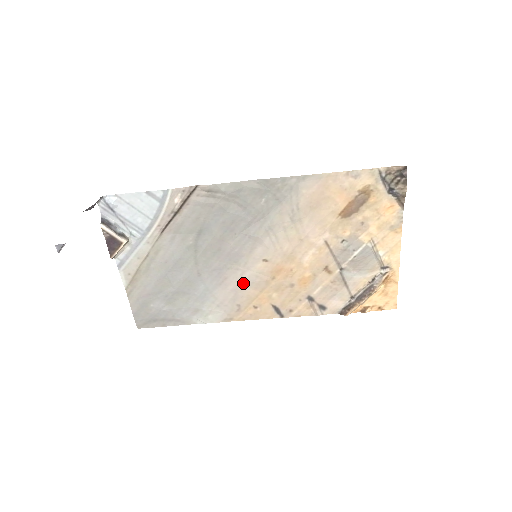
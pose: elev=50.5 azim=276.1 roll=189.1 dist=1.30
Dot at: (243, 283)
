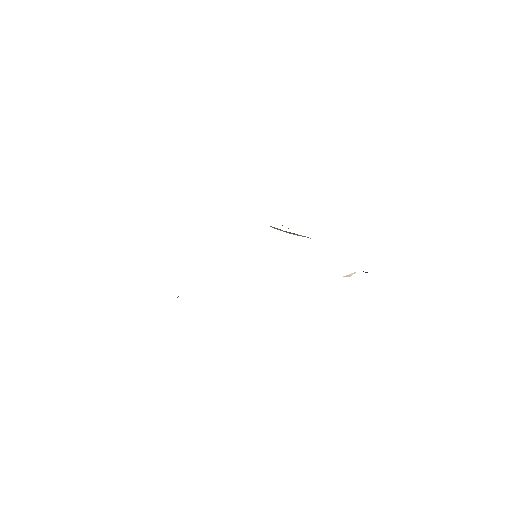
Dot at: occluded
